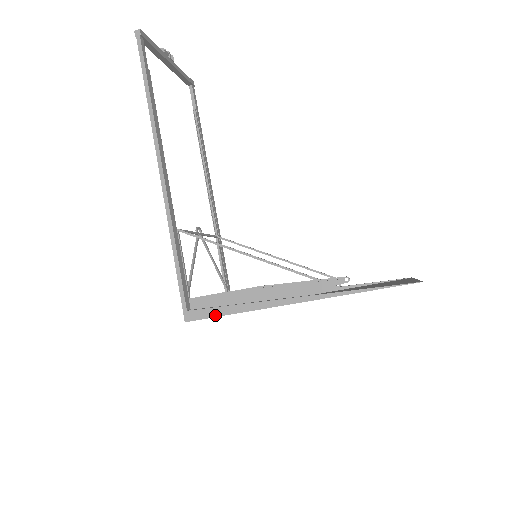
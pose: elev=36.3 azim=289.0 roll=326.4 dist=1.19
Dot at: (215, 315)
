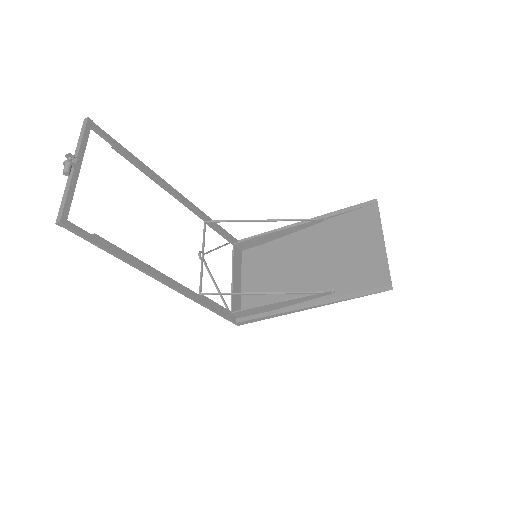
Dot at: (256, 321)
